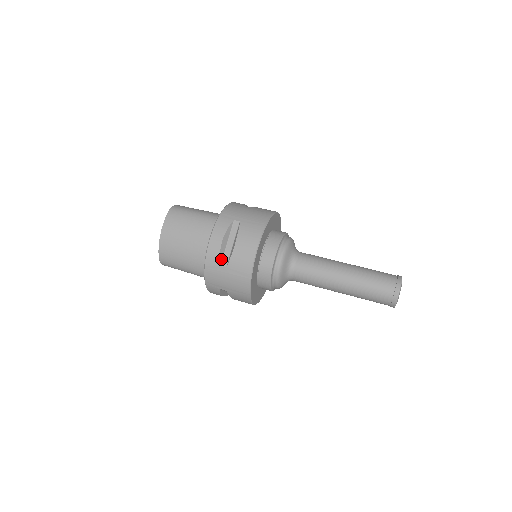
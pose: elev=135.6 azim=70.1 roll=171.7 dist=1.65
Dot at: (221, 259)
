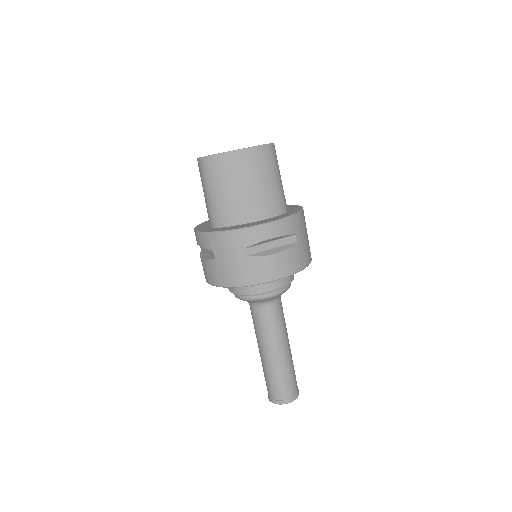
Dot at: (252, 245)
